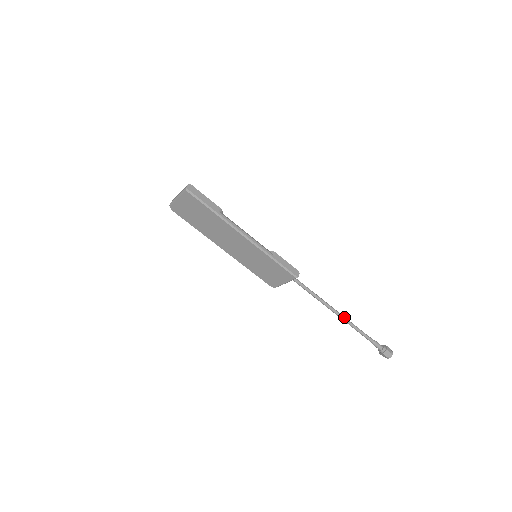
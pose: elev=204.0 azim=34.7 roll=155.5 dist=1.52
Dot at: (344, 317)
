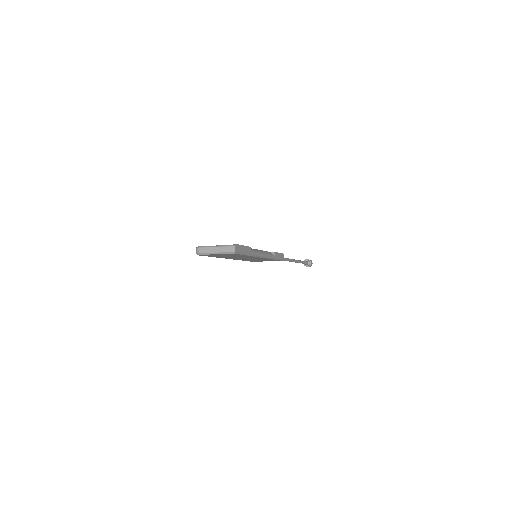
Dot at: (296, 261)
